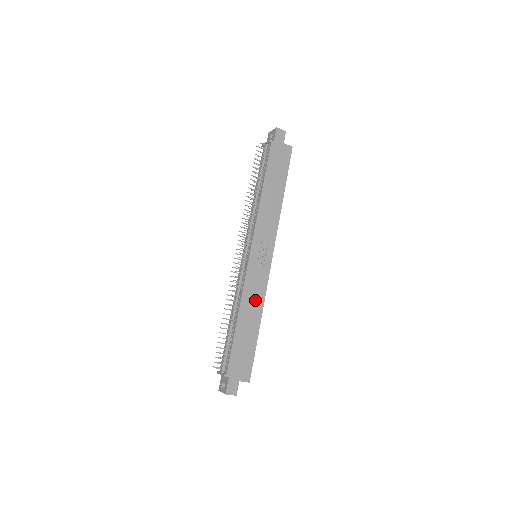
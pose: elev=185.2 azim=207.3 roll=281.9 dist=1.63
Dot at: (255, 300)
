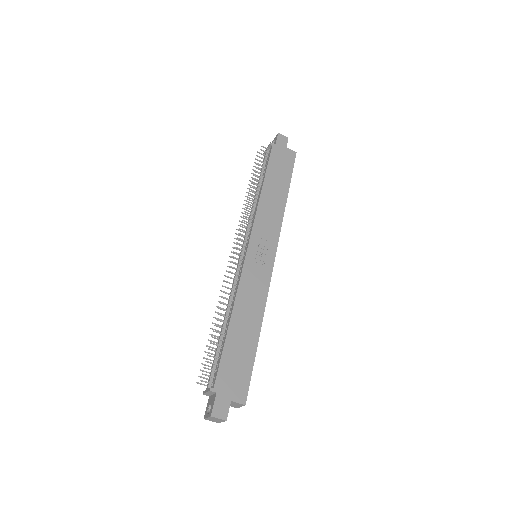
Dot at: (254, 301)
